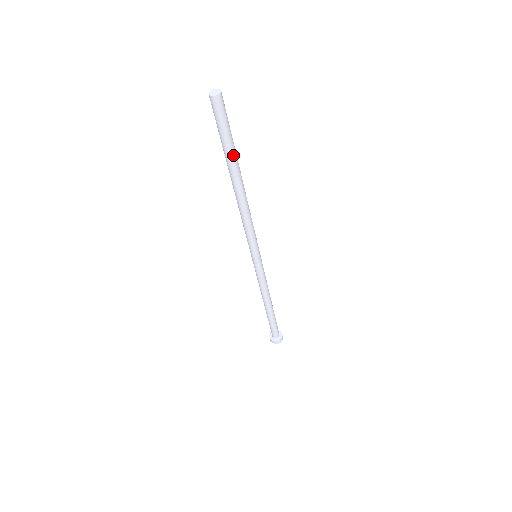
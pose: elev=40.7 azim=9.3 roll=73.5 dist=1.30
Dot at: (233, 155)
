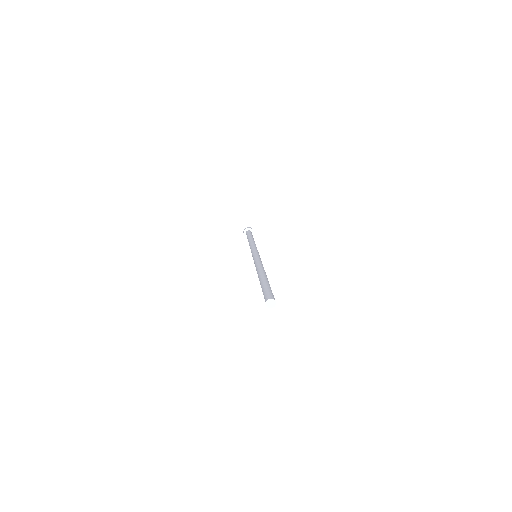
Dot at: occluded
